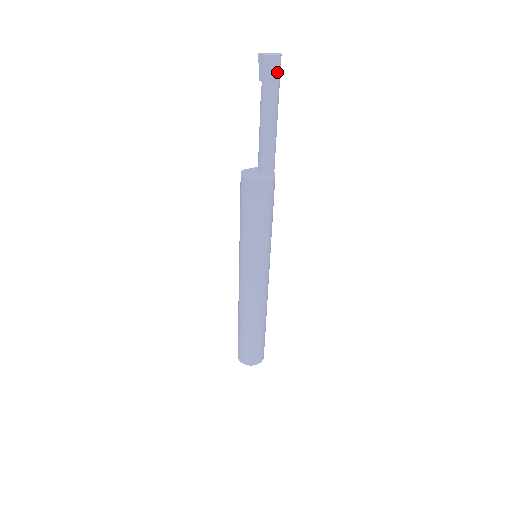
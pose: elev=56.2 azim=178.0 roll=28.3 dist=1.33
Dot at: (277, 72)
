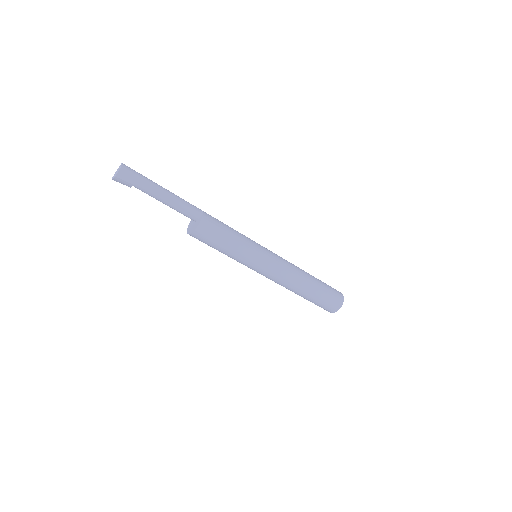
Dot at: (130, 176)
